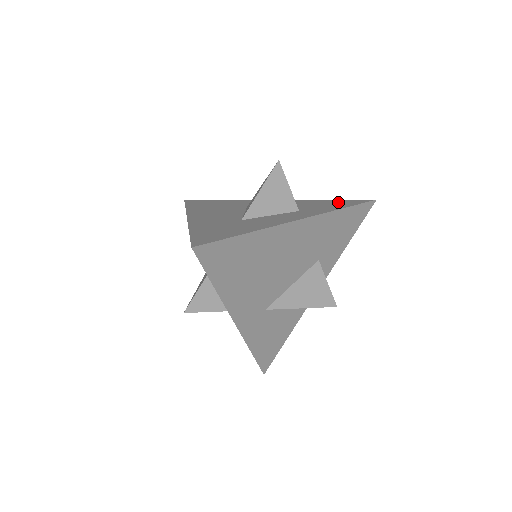
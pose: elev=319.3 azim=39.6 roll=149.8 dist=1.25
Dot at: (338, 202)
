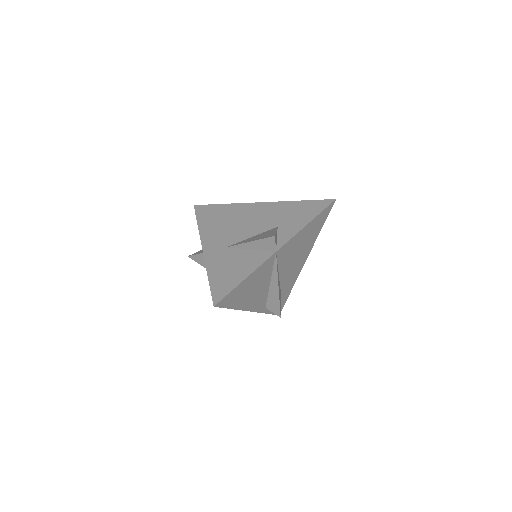
Dot at: occluded
